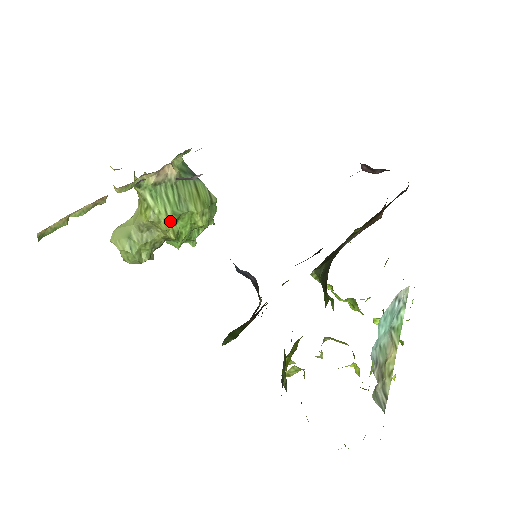
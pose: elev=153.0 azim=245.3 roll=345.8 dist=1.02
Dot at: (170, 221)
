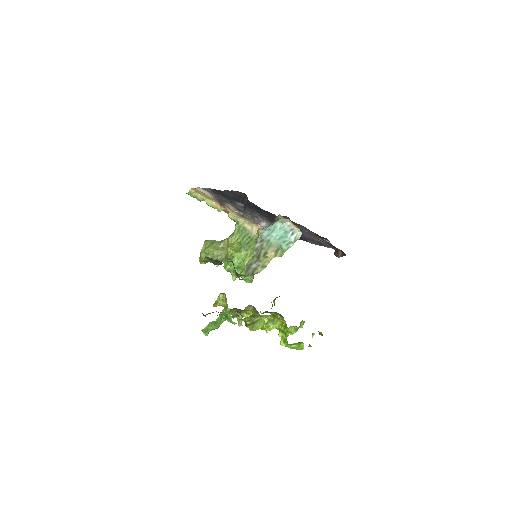
Dot at: (235, 243)
